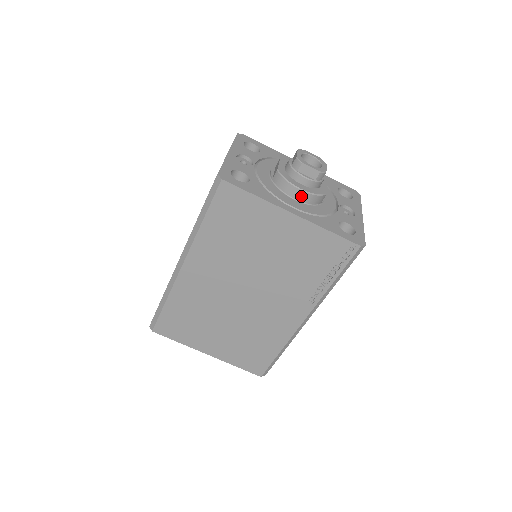
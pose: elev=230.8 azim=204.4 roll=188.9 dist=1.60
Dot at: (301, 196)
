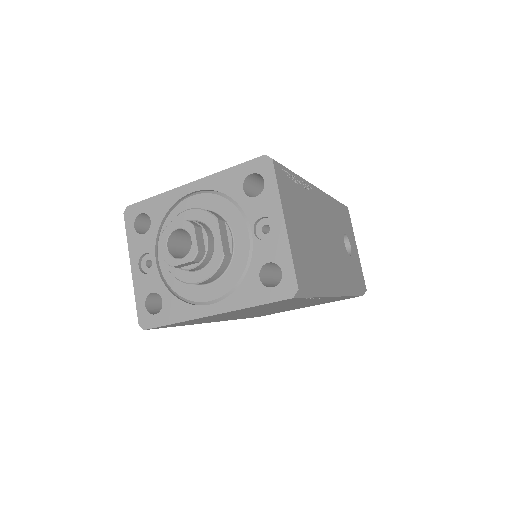
Dot at: (206, 282)
